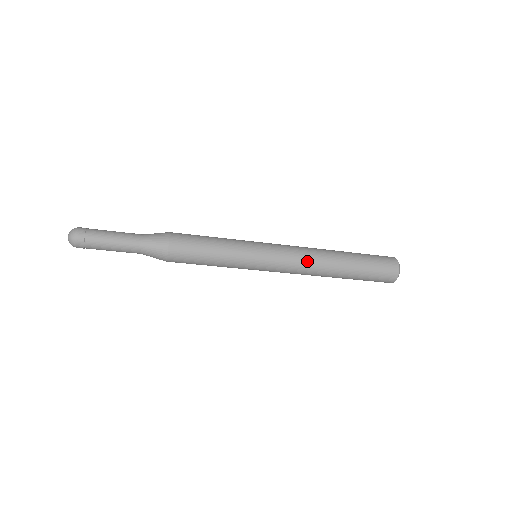
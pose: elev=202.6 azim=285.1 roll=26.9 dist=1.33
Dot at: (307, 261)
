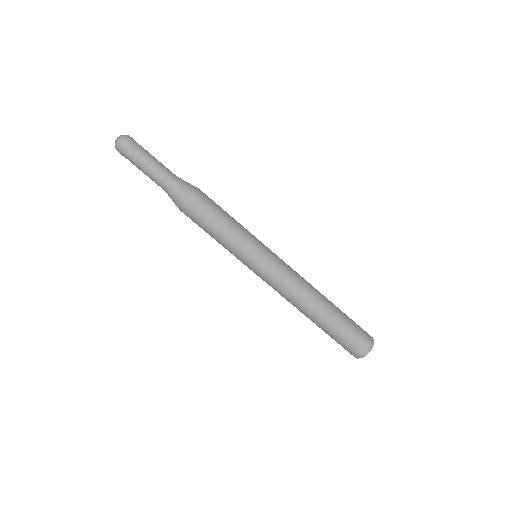
Dot at: occluded
